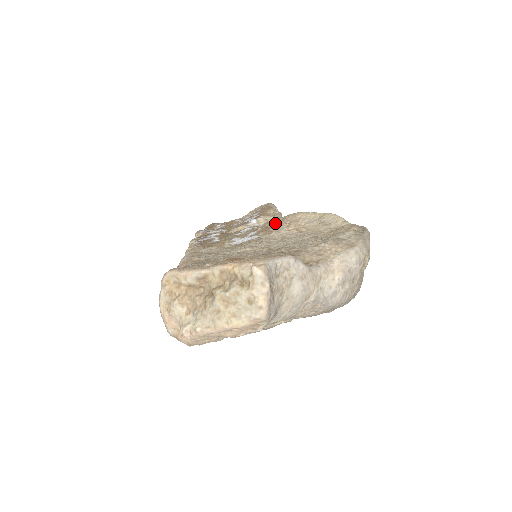
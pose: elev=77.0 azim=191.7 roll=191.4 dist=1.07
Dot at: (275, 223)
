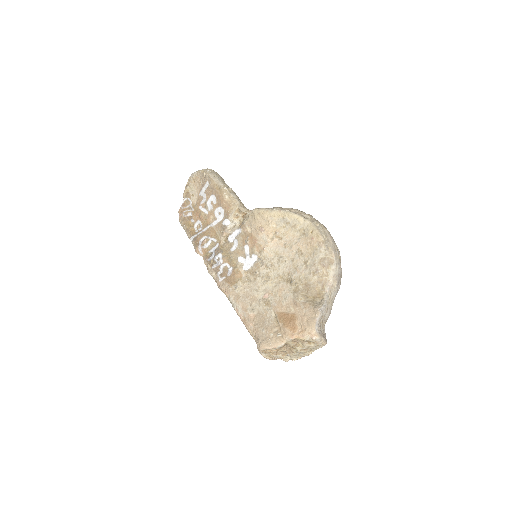
Dot at: (251, 227)
